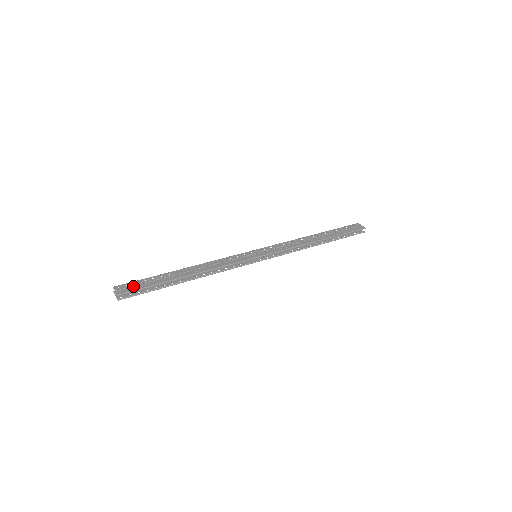
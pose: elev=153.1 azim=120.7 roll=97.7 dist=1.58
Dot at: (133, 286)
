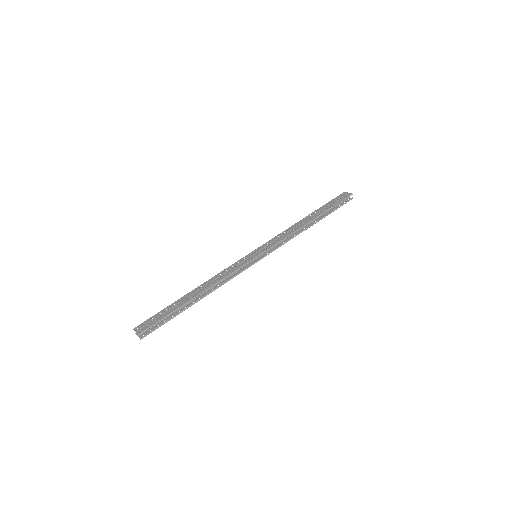
Dot at: (150, 322)
